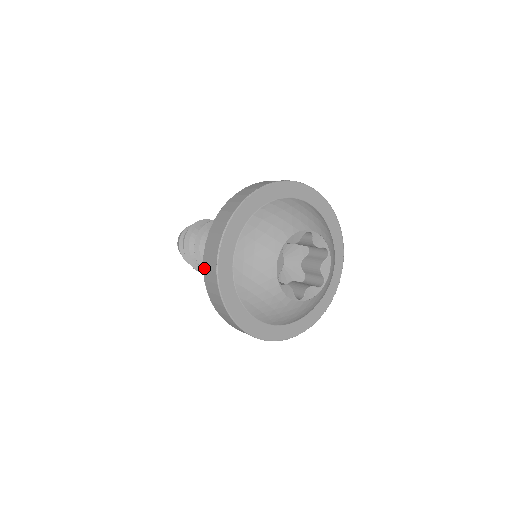
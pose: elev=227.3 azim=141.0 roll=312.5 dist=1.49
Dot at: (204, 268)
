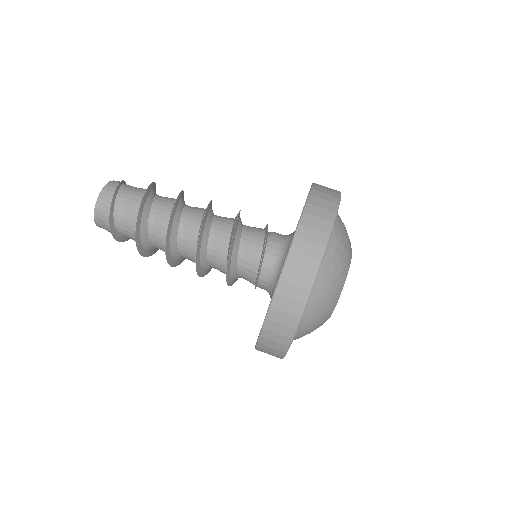
Dot at: (278, 294)
